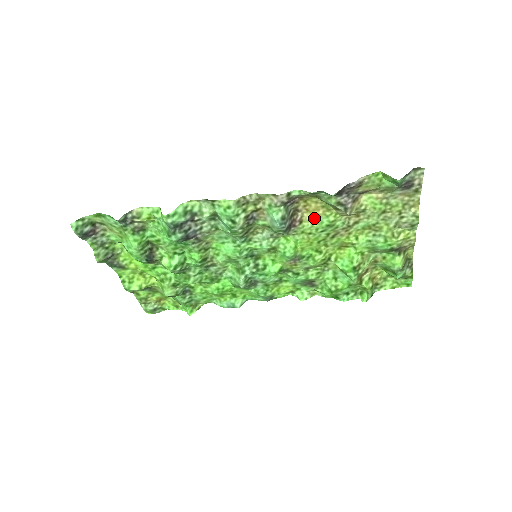
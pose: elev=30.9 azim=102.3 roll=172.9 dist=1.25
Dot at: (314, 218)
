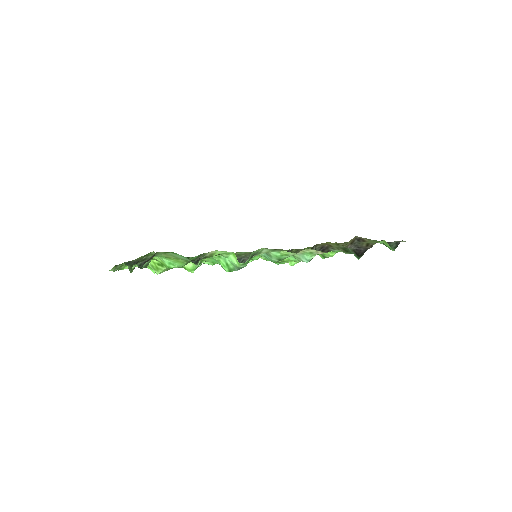
Dot at: occluded
